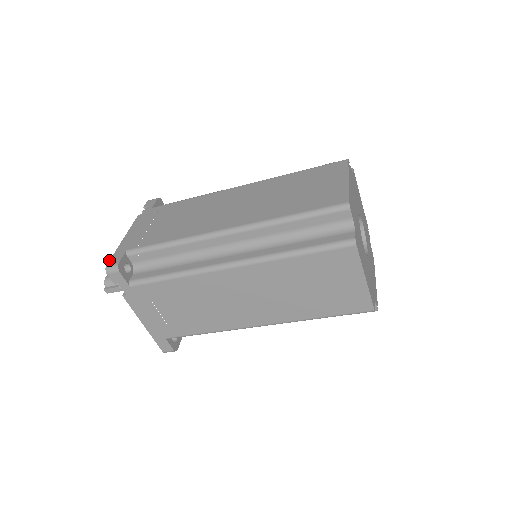
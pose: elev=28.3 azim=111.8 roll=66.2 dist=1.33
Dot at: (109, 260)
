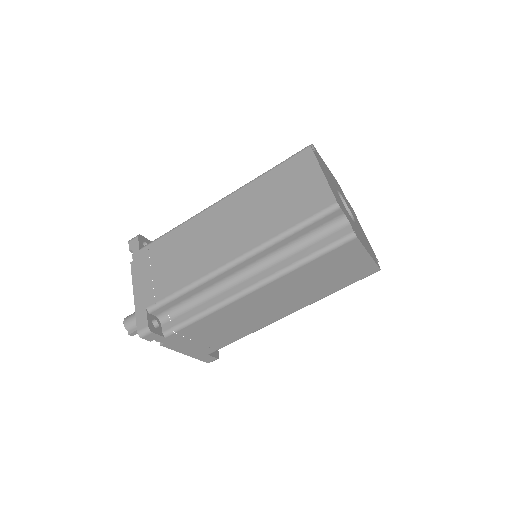
Dot at: (136, 325)
